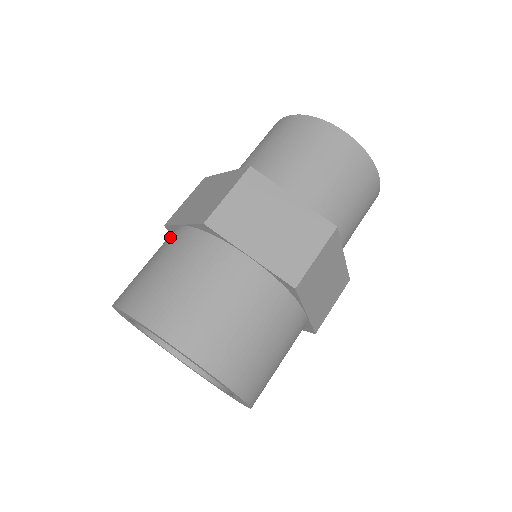
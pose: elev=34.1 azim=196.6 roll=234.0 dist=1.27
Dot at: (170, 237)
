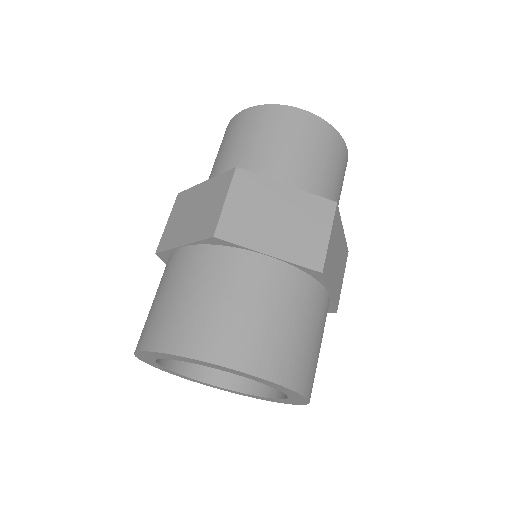
Dot at: occluded
